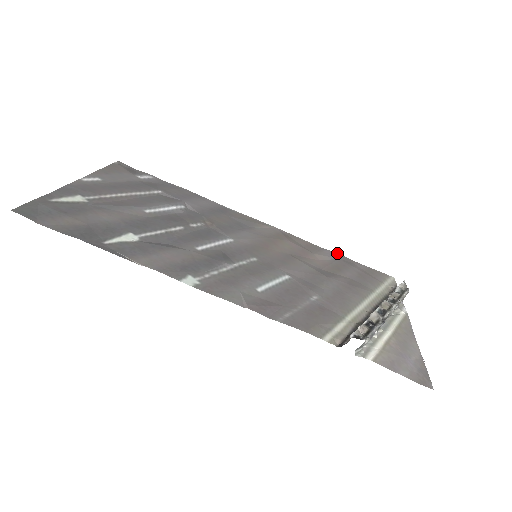
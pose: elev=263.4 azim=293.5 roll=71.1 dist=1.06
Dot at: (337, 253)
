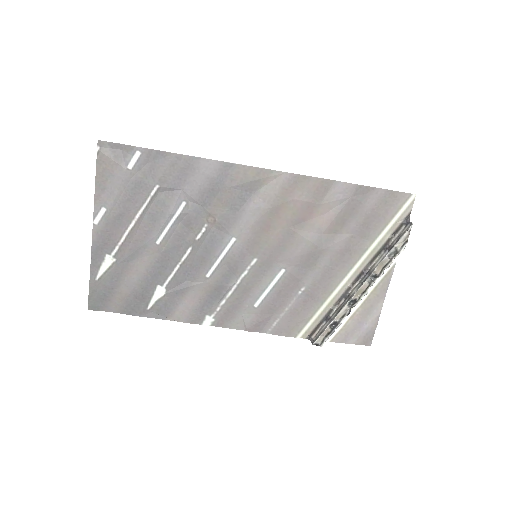
Dot at: (352, 184)
